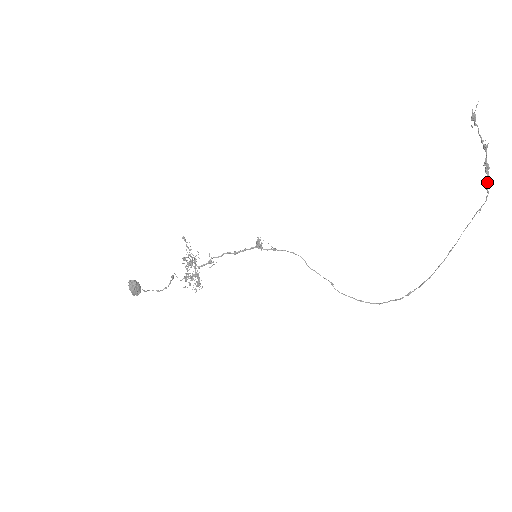
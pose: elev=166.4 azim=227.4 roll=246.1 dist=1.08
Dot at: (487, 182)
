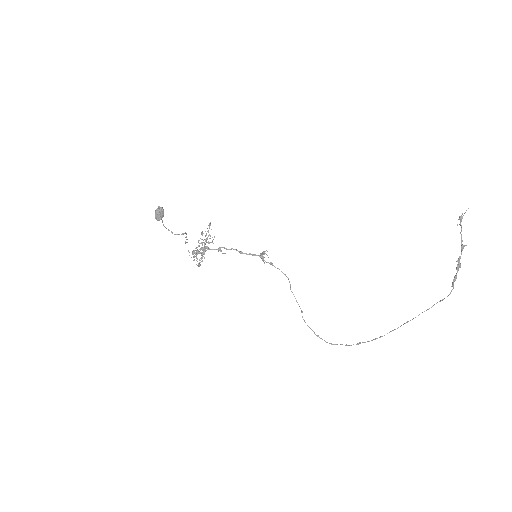
Dot at: (455, 276)
